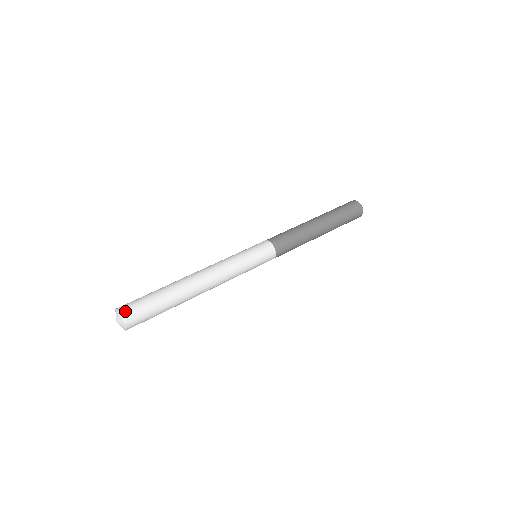
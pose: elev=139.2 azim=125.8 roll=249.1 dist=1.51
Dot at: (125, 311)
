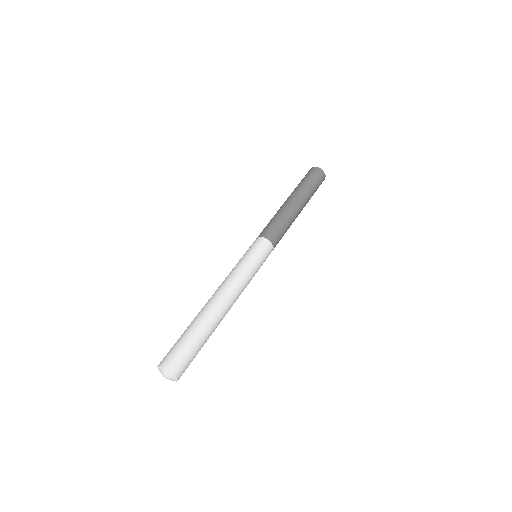
Dot at: (165, 361)
